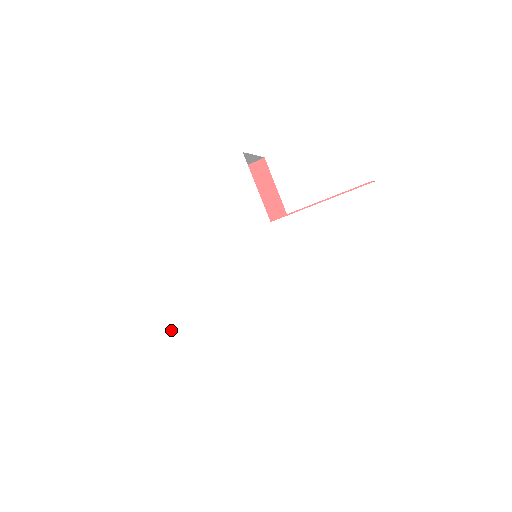
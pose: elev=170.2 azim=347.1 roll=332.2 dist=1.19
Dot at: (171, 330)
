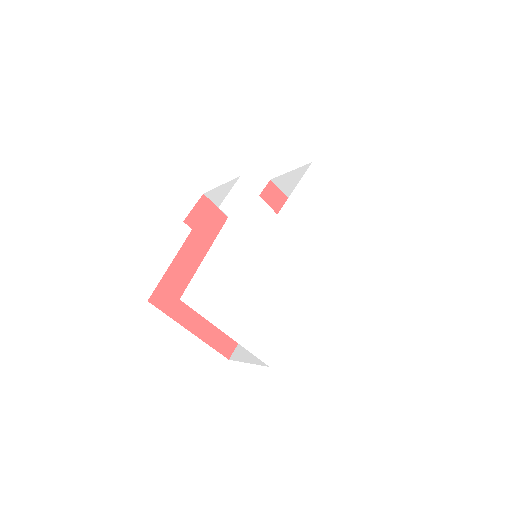
Dot at: (258, 335)
